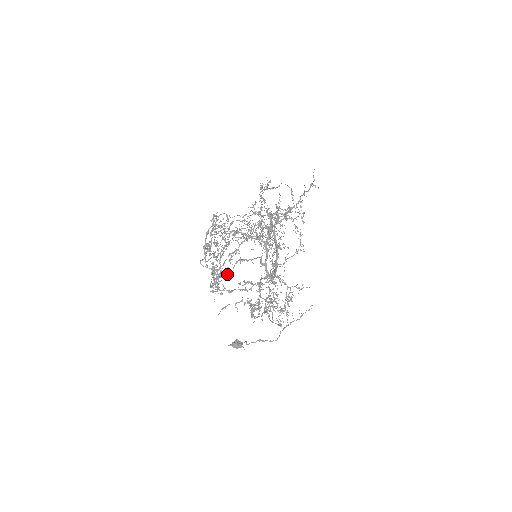
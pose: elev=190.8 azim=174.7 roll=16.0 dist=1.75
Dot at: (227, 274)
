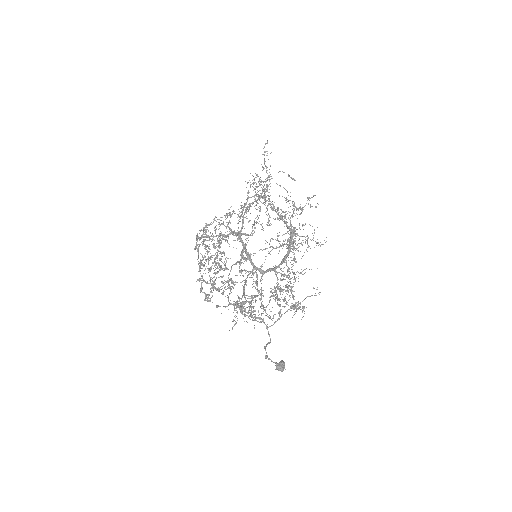
Dot at: occluded
